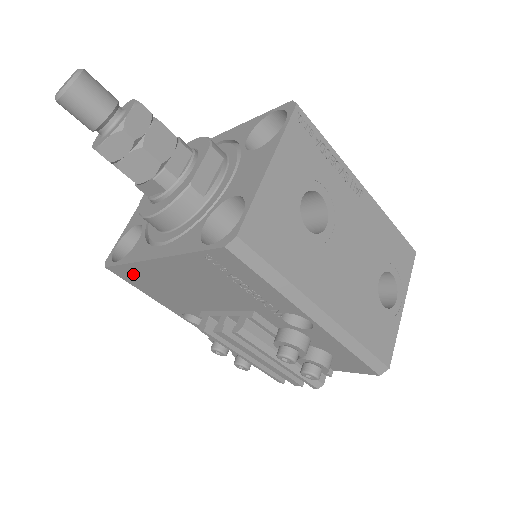
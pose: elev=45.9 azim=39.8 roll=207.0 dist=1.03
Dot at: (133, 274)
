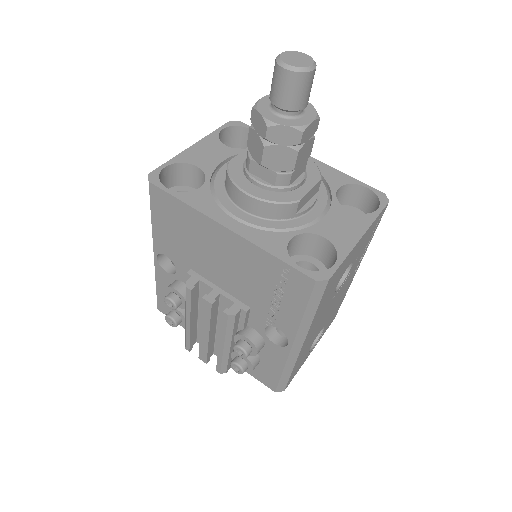
Dot at: (173, 209)
